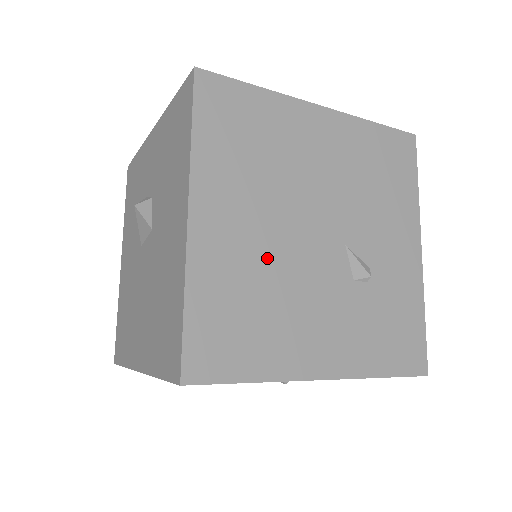
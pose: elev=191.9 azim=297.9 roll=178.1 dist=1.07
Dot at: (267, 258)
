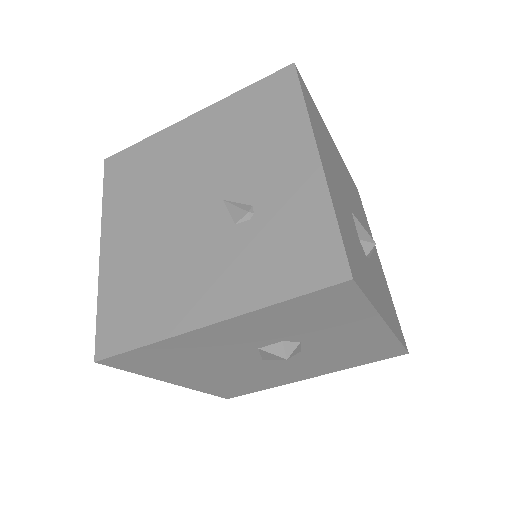
Dot at: (153, 247)
